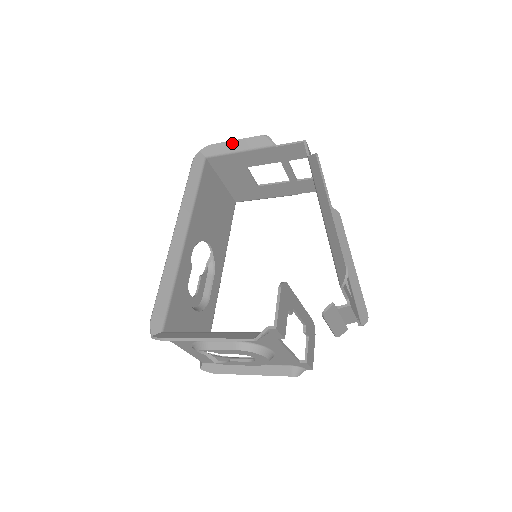
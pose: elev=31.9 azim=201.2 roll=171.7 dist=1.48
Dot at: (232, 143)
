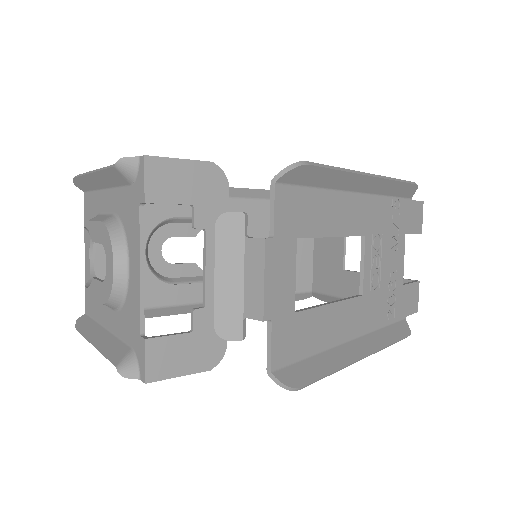
Dot at: occluded
